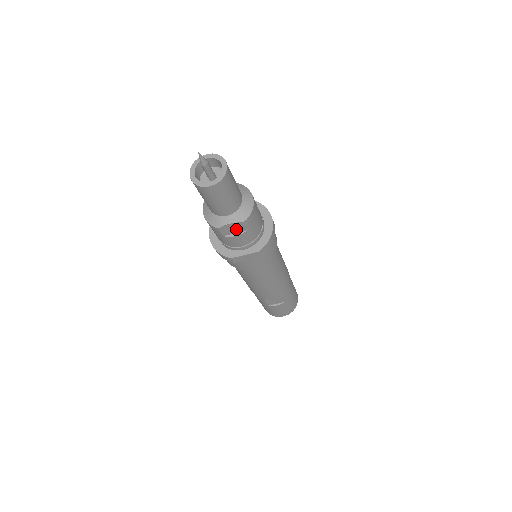
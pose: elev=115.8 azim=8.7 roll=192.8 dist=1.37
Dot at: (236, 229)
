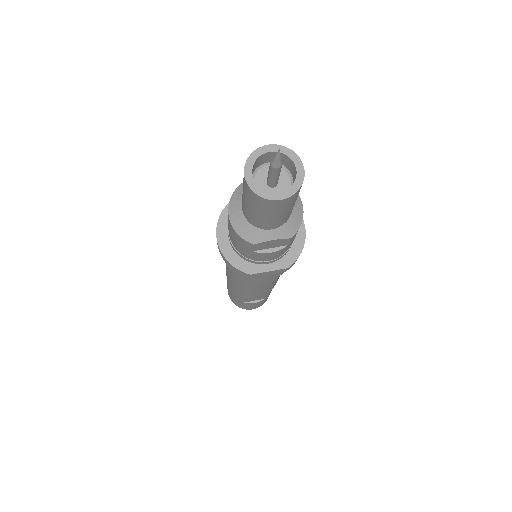
Dot at: (274, 244)
